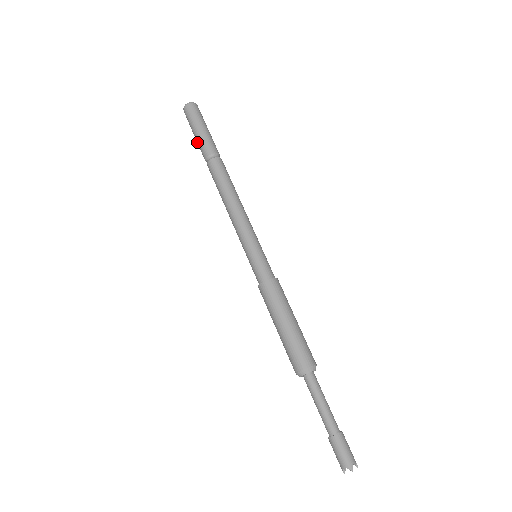
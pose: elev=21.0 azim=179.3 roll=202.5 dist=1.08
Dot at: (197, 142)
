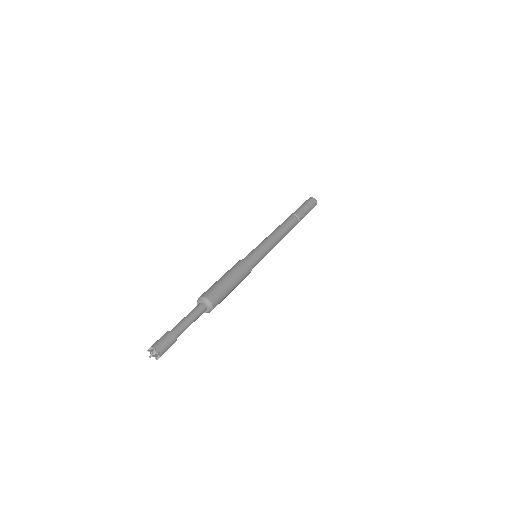
Dot at: (298, 208)
